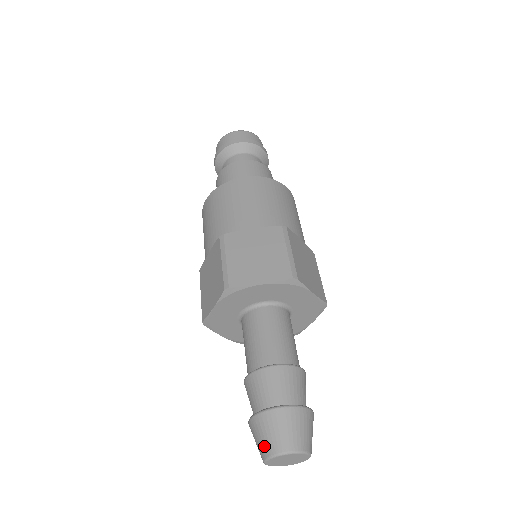
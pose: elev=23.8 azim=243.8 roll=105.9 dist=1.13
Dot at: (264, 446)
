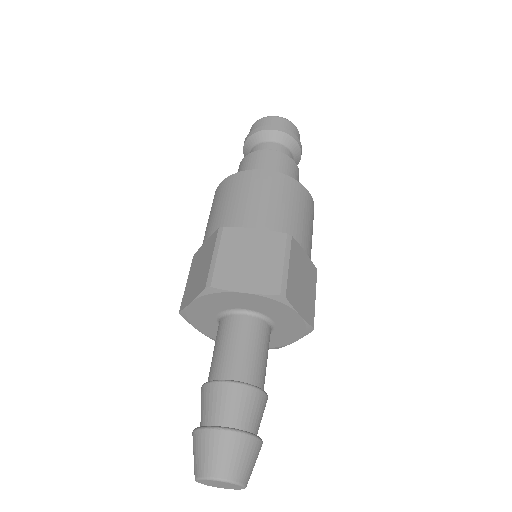
Dot at: occluded
